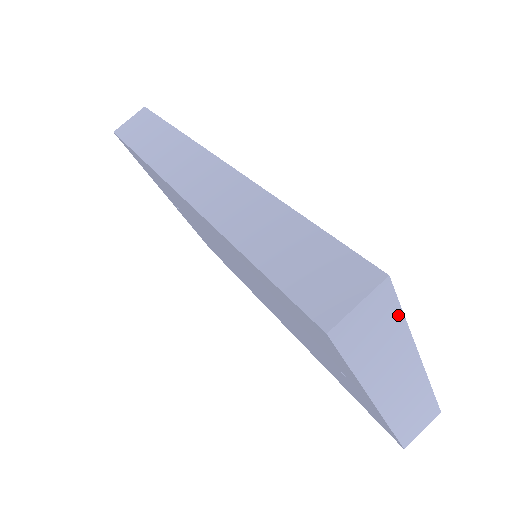
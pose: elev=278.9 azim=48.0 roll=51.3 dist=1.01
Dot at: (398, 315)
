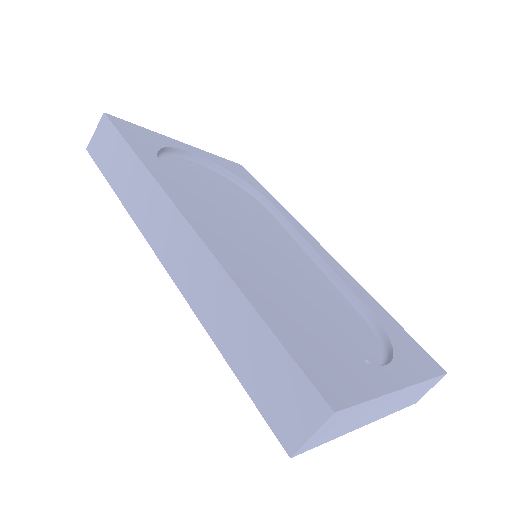
Dot at: (360, 406)
